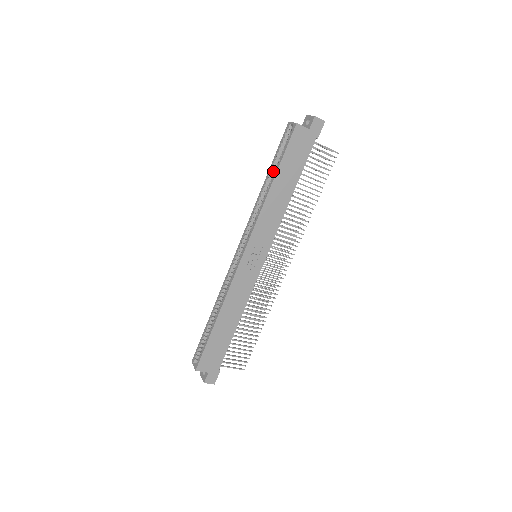
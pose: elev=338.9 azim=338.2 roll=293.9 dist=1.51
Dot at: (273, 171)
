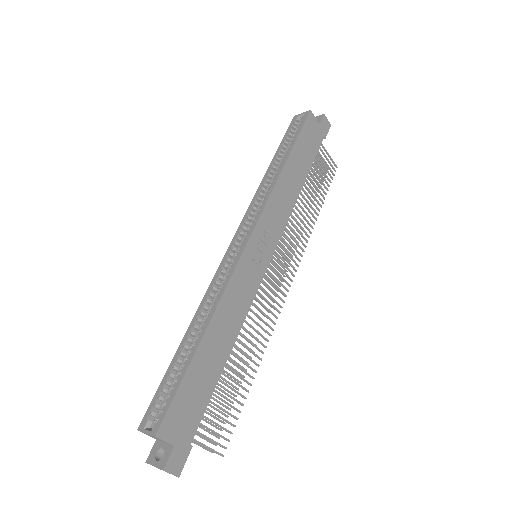
Dot at: (279, 158)
